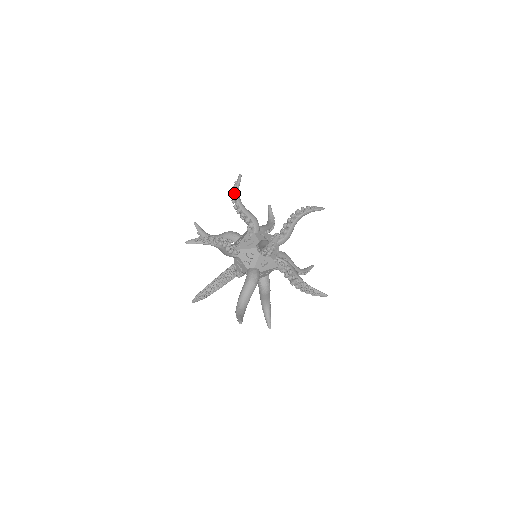
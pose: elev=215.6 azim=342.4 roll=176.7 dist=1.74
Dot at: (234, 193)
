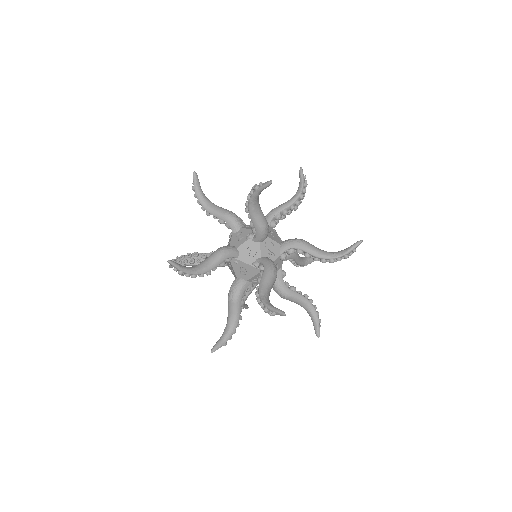
Dot at: (195, 197)
